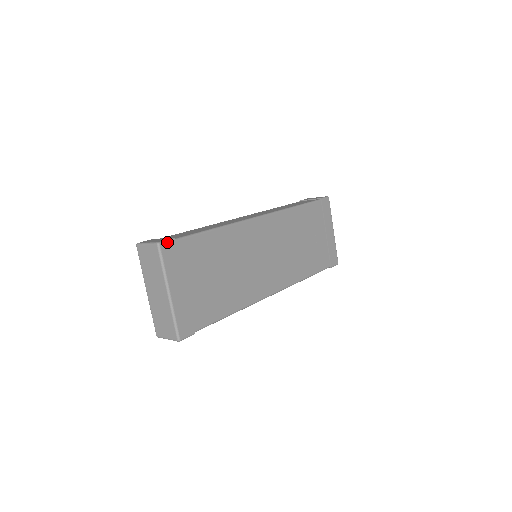
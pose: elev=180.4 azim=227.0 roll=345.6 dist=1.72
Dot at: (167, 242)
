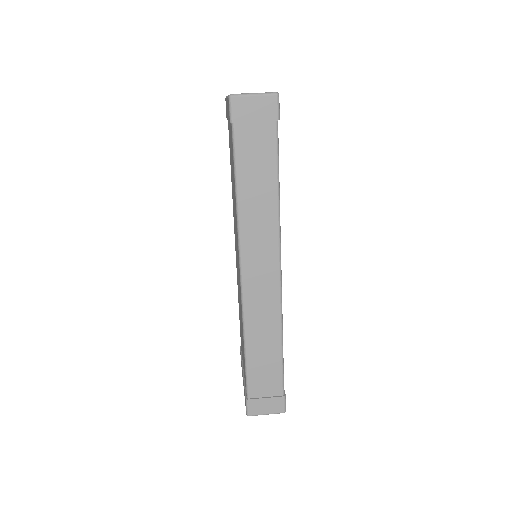
Dot at: occluded
